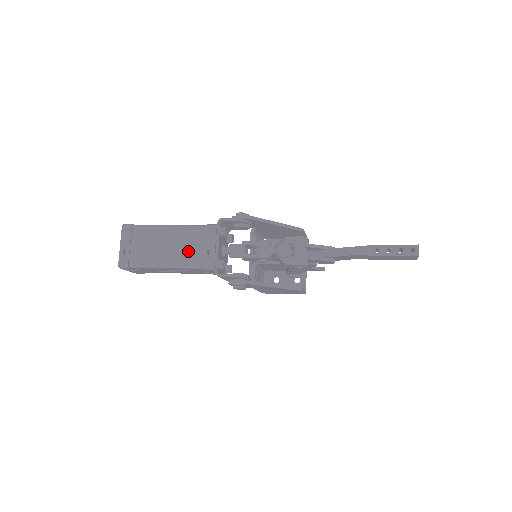
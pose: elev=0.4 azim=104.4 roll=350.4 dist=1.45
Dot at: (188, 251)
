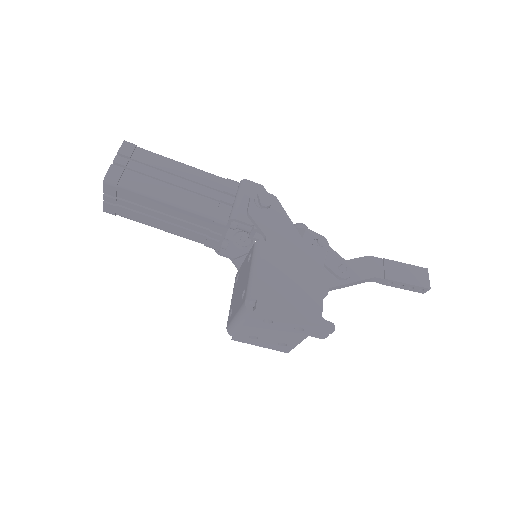
Dot at: occluded
